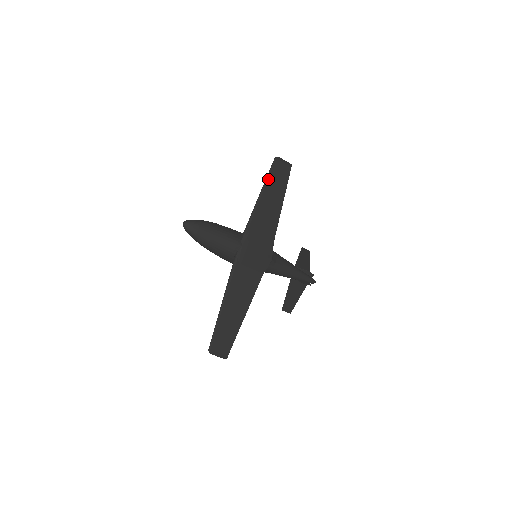
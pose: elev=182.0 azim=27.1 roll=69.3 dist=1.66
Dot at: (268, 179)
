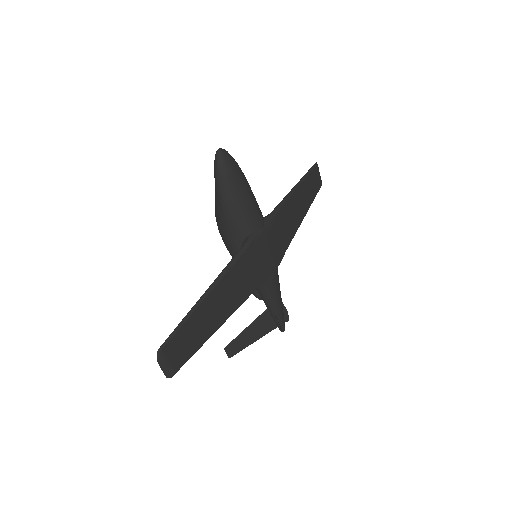
Dot at: (306, 178)
